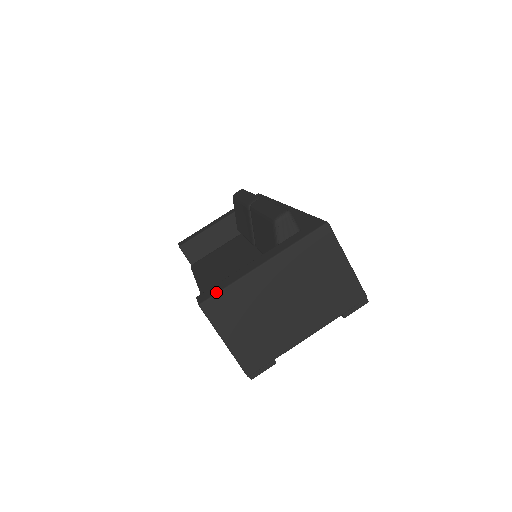
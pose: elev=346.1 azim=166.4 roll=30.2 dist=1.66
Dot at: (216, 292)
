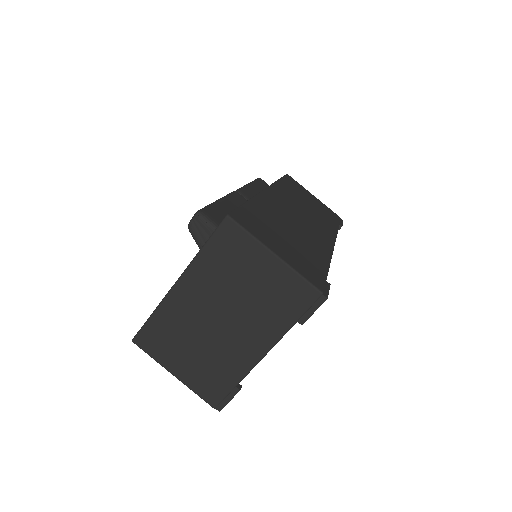
Dot at: occluded
